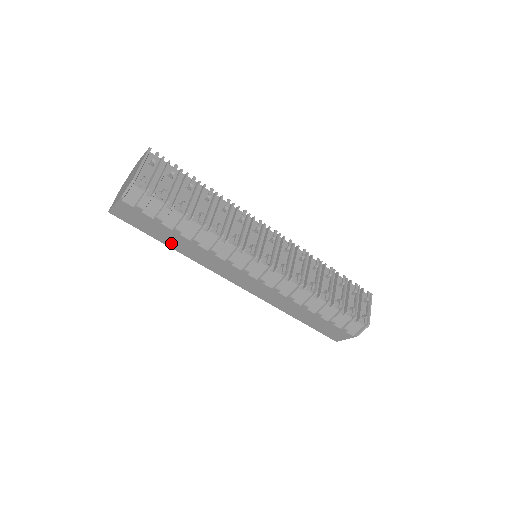
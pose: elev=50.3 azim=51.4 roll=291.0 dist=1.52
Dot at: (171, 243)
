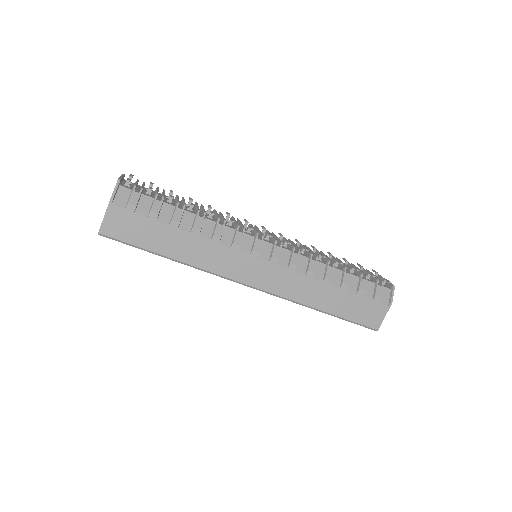
Dot at: (171, 250)
